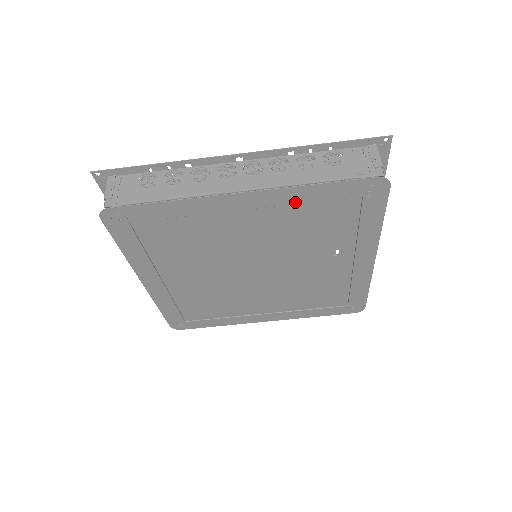
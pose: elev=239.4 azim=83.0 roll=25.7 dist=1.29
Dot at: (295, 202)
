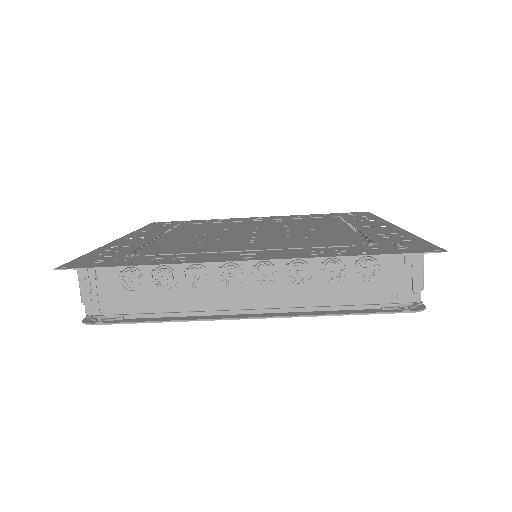
Dot at: occluded
